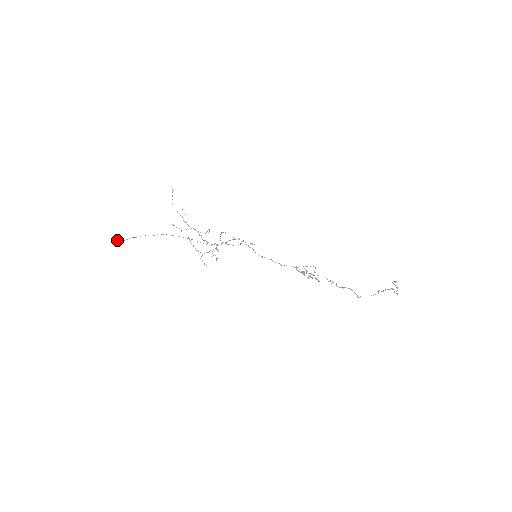
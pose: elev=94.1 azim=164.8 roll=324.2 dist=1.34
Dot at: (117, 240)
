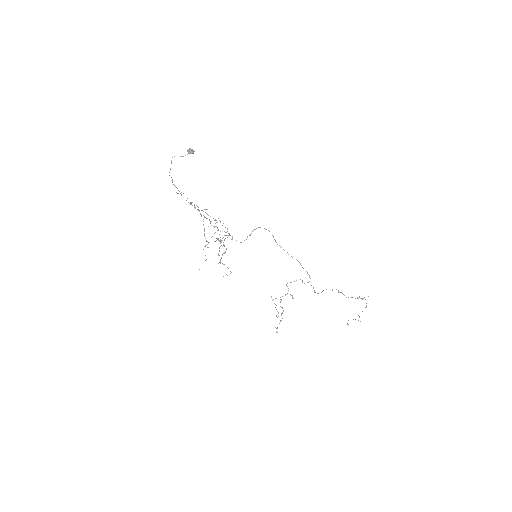
Dot at: (189, 150)
